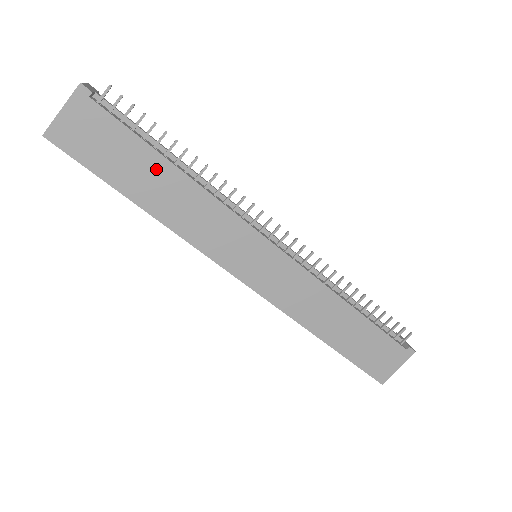
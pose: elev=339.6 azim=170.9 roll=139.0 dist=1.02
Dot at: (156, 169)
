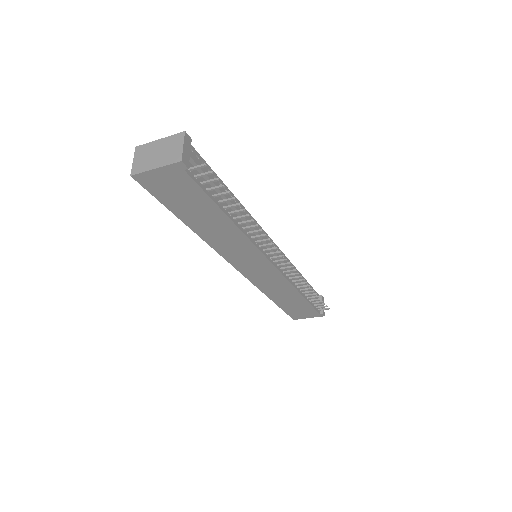
Dot at: (213, 215)
